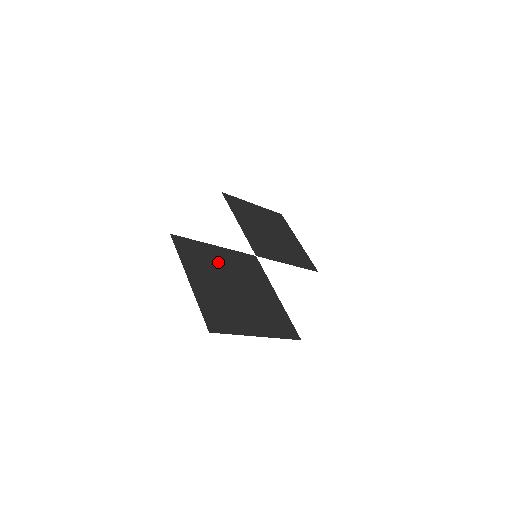
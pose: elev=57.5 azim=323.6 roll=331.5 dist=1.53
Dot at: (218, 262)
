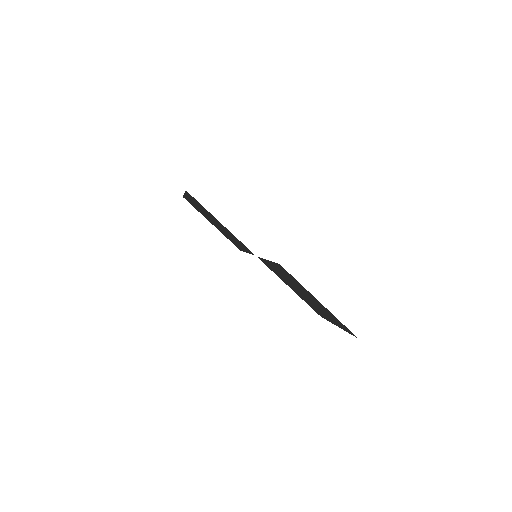
Dot at: occluded
